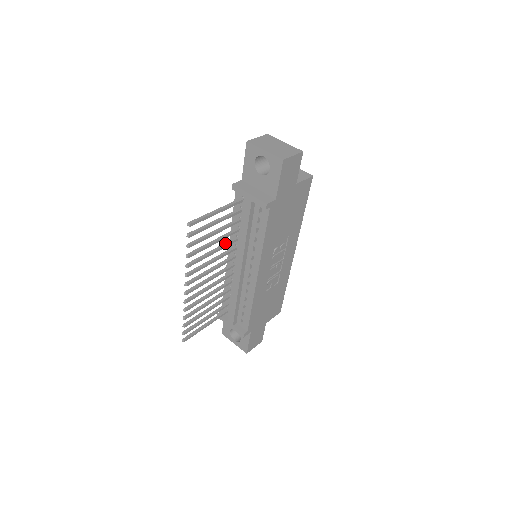
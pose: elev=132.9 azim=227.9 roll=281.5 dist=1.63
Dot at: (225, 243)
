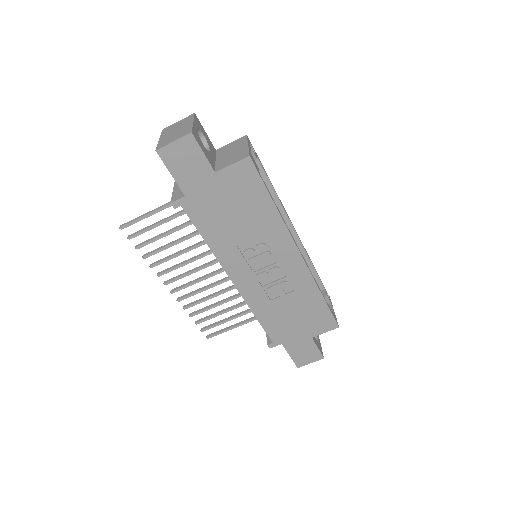
Dot at: (199, 242)
